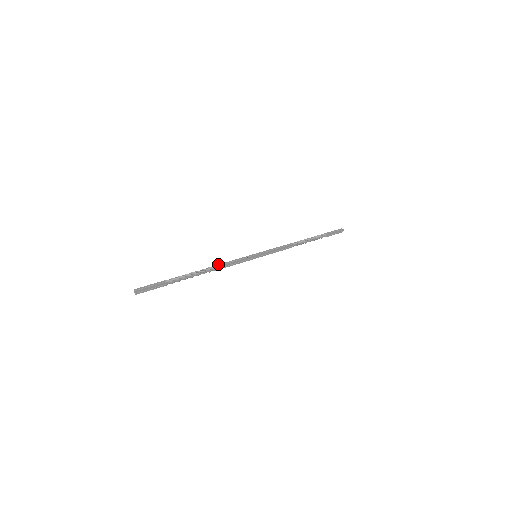
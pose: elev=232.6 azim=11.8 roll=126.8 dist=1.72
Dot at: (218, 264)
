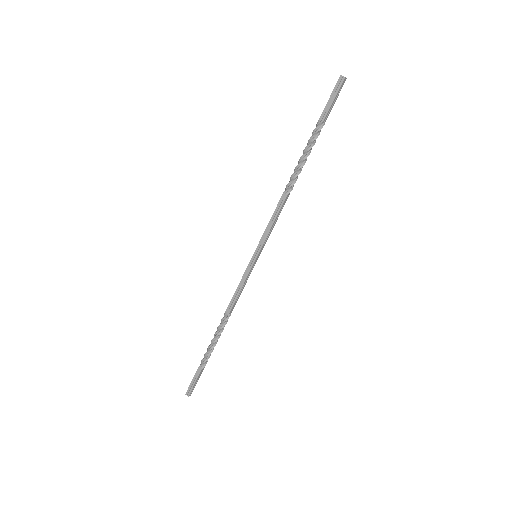
Dot at: (227, 307)
